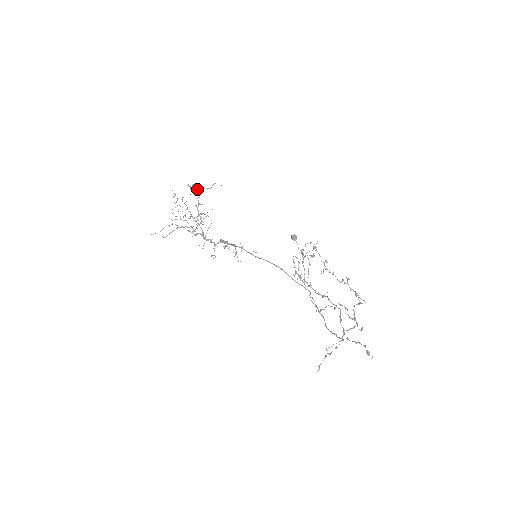
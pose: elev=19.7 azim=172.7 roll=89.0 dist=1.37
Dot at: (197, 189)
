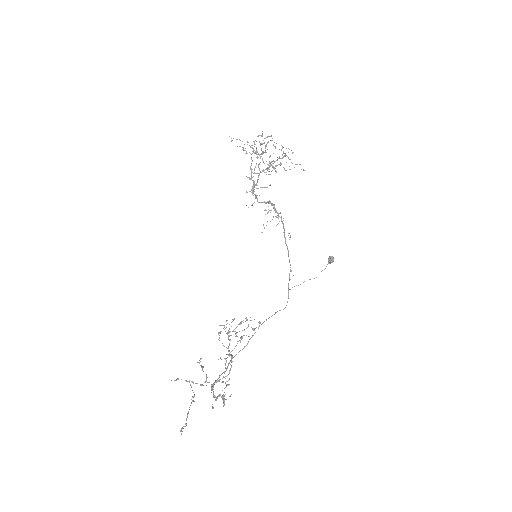
Dot at: occluded
